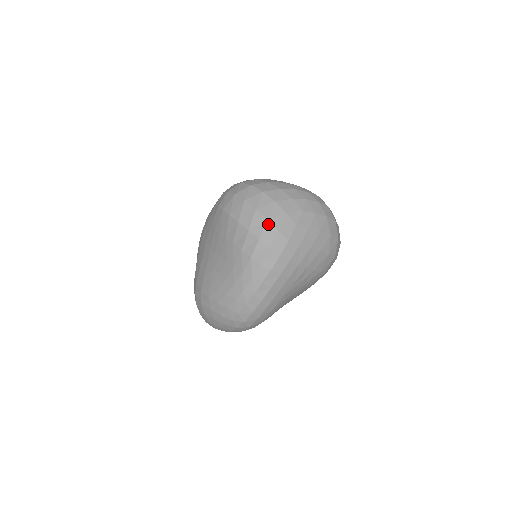
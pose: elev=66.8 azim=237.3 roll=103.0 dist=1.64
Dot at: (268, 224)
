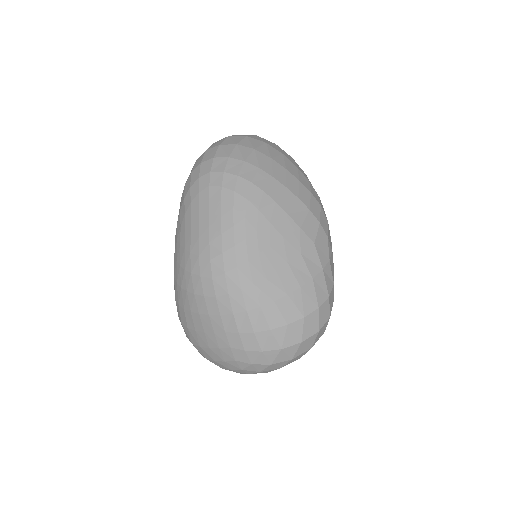
Dot at: occluded
